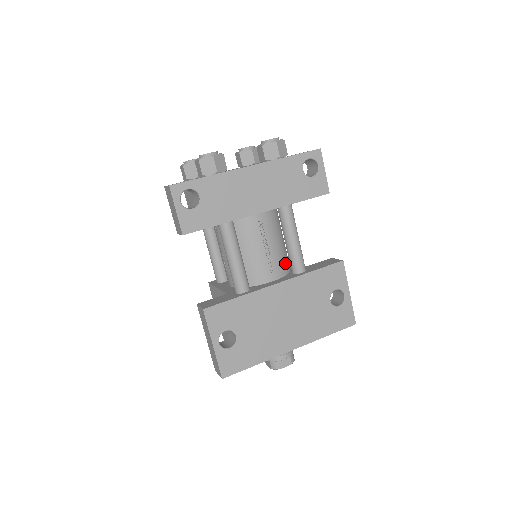
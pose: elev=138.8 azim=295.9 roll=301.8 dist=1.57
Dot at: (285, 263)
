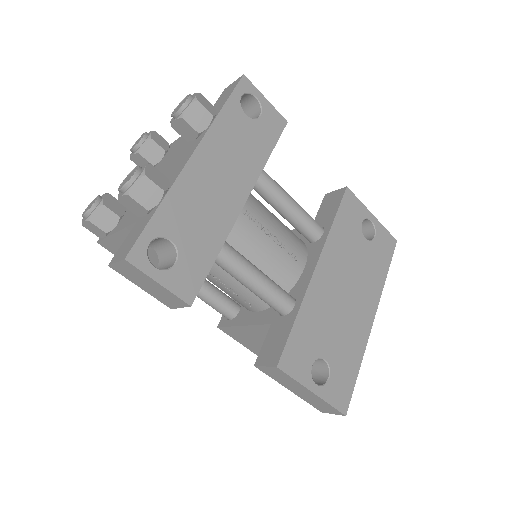
Dot at: (296, 238)
